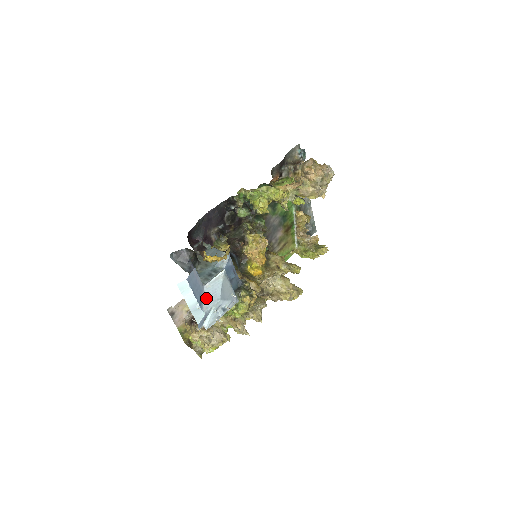
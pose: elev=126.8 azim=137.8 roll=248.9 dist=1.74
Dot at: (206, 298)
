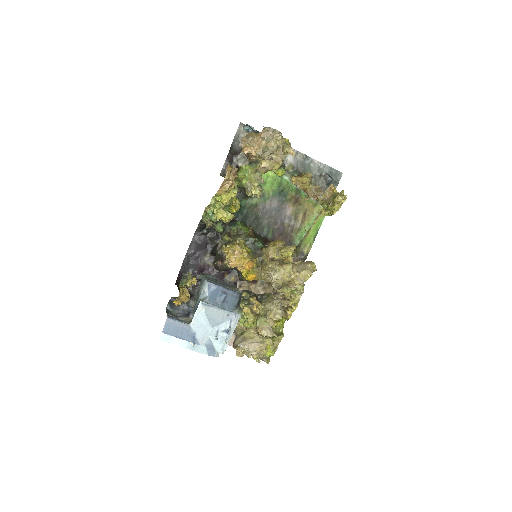
Dot at: (198, 333)
